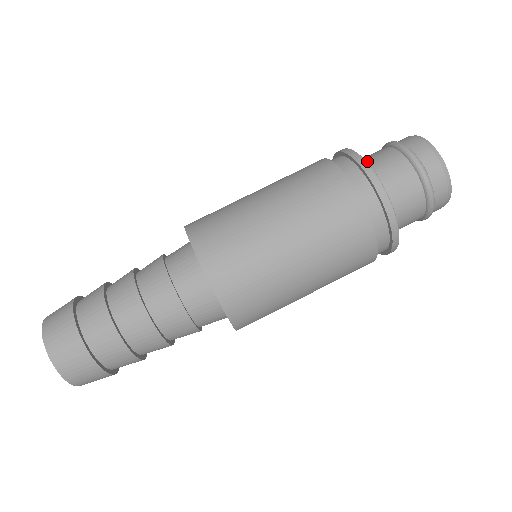
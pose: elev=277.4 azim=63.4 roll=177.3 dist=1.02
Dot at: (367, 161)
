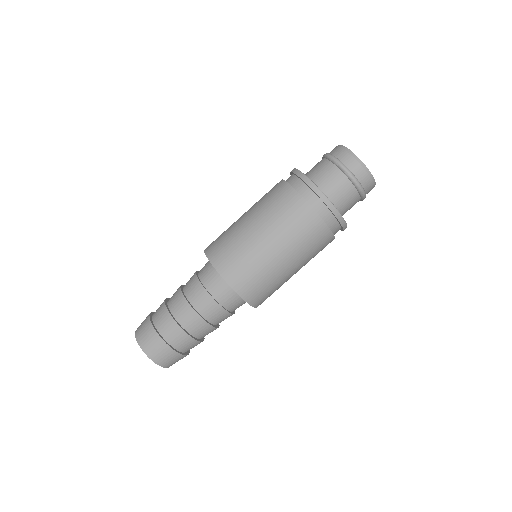
Dot at: (313, 175)
